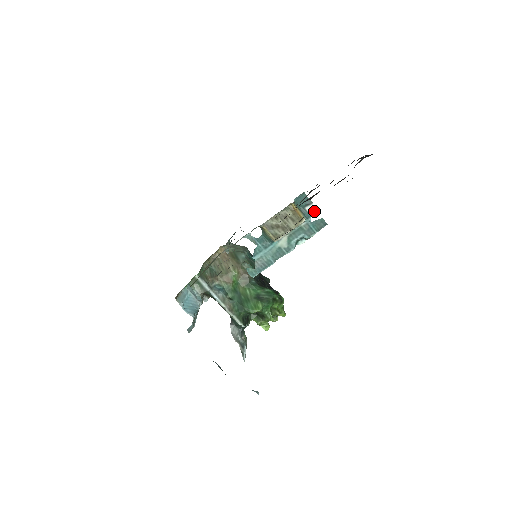
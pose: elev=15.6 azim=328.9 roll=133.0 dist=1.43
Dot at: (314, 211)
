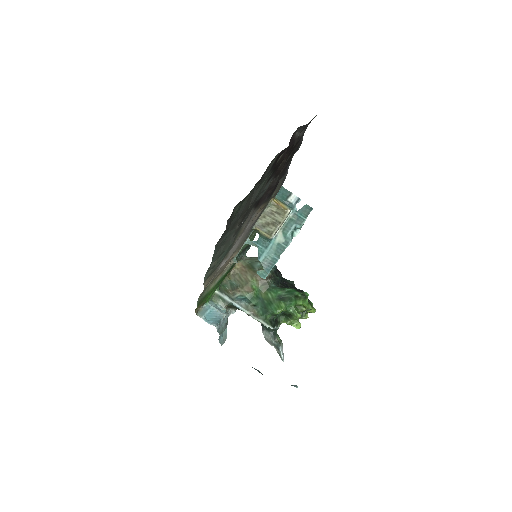
Dot at: (296, 200)
